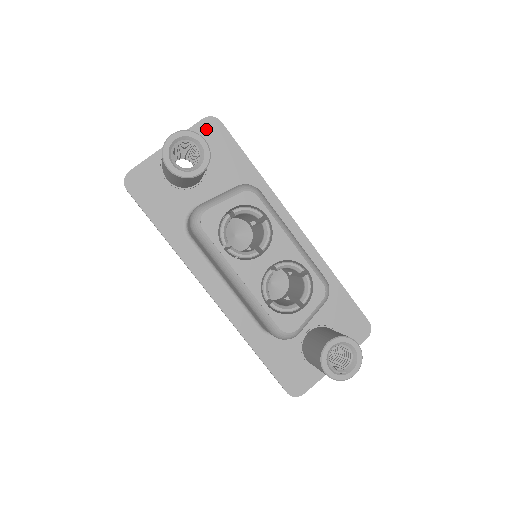
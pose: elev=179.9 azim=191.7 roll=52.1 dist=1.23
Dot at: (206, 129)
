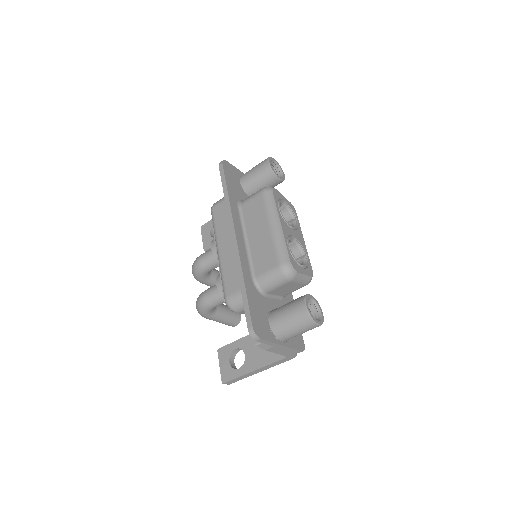
Dot at: occluded
